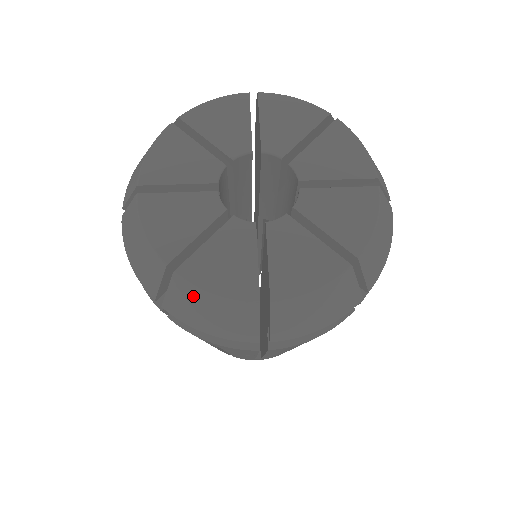
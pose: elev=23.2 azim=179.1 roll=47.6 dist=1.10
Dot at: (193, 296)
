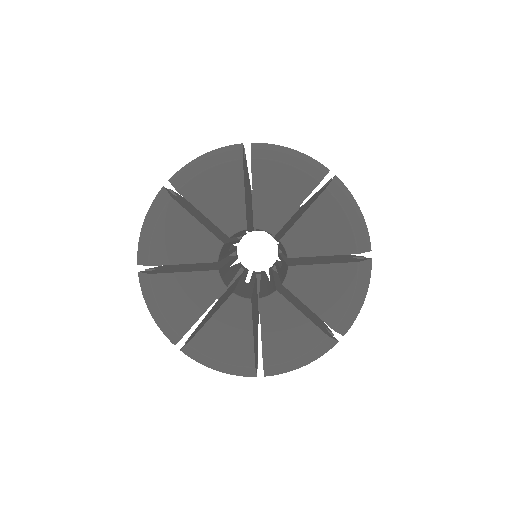
Dot at: (151, 295)
